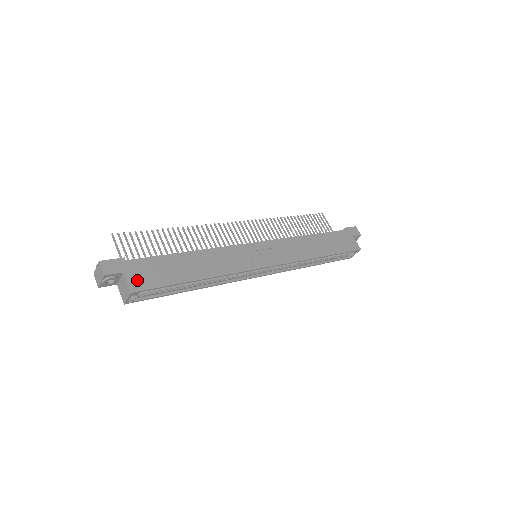
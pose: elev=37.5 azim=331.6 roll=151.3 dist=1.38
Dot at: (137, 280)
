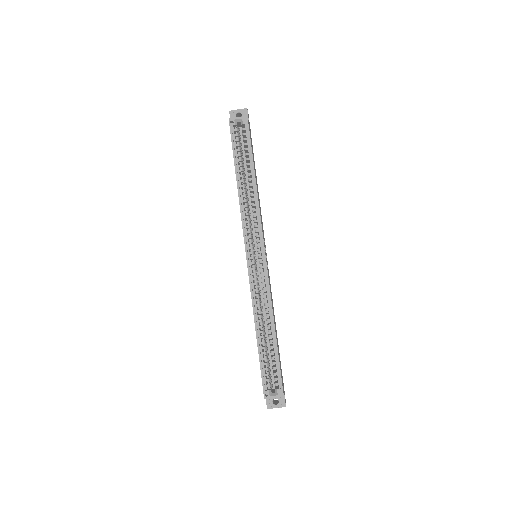
Dot at: (249, 127)
